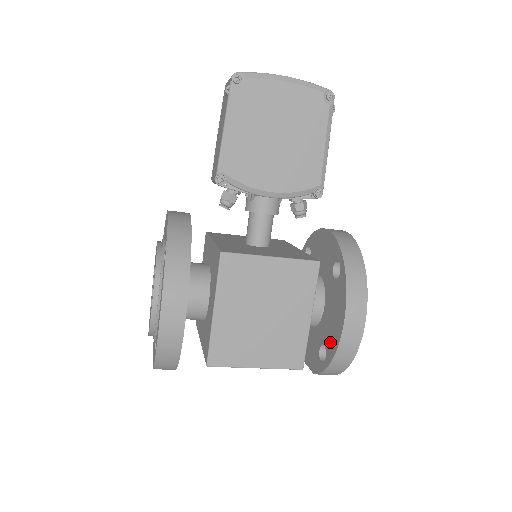
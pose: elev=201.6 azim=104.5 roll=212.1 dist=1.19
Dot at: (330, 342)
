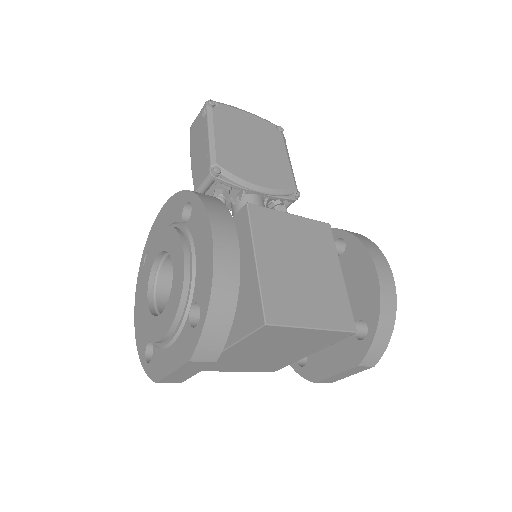
Dot at: (366, 306)
